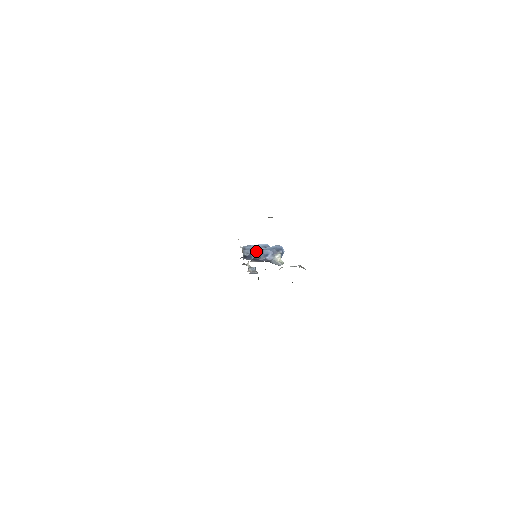
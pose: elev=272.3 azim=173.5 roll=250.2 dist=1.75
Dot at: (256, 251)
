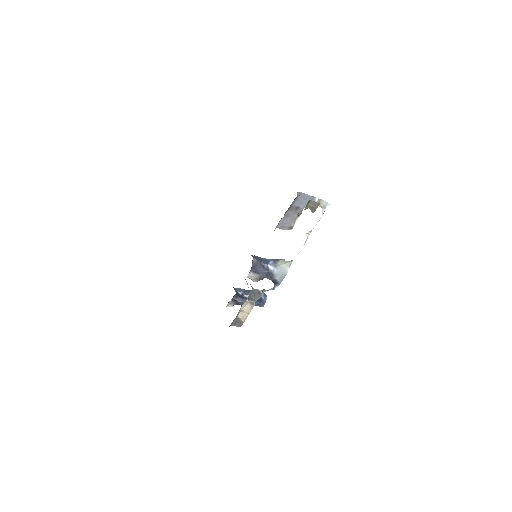
Dot at: (254, 256)
